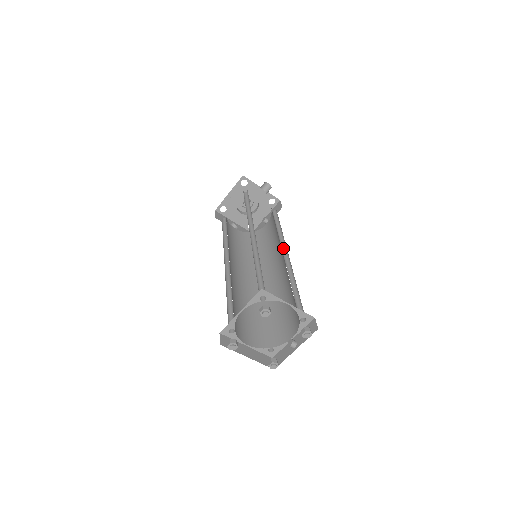
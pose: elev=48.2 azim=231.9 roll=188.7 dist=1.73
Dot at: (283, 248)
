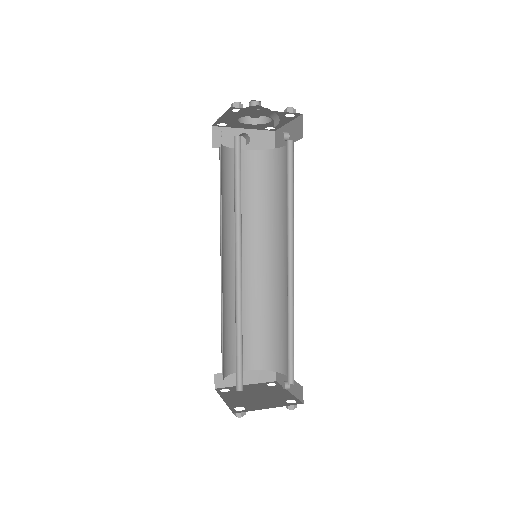
Dot at: (290, 244)
